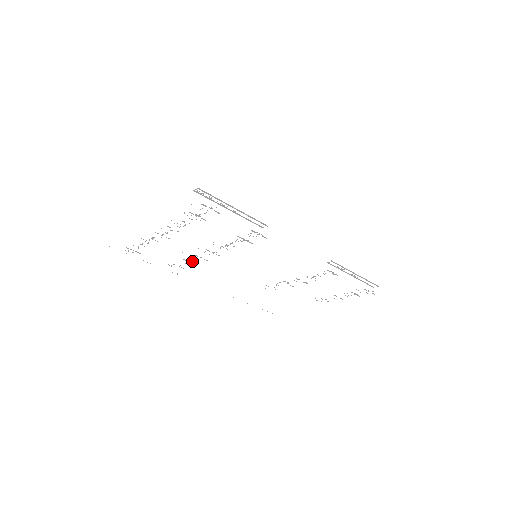
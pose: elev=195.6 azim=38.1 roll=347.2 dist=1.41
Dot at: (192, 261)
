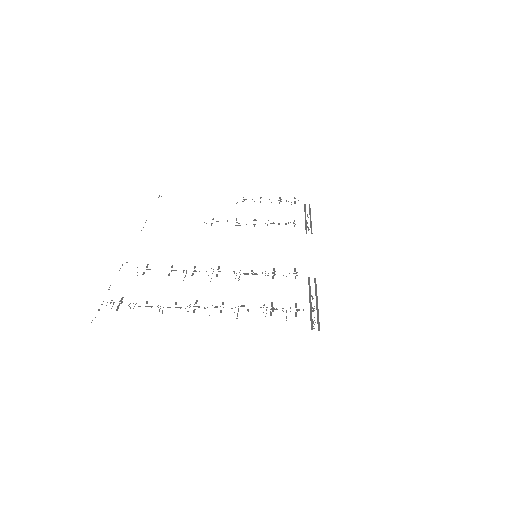
Dot at: (175, 270)
